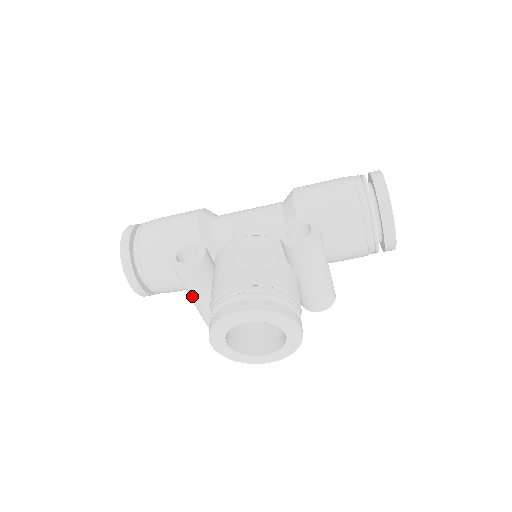
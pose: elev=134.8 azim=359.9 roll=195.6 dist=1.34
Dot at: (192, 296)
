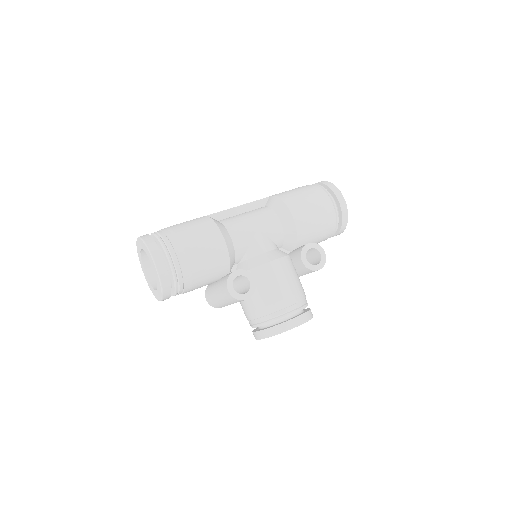
Dot at: (228, 304)
